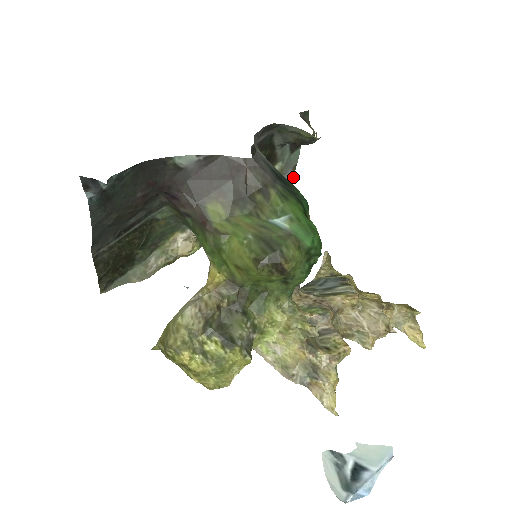
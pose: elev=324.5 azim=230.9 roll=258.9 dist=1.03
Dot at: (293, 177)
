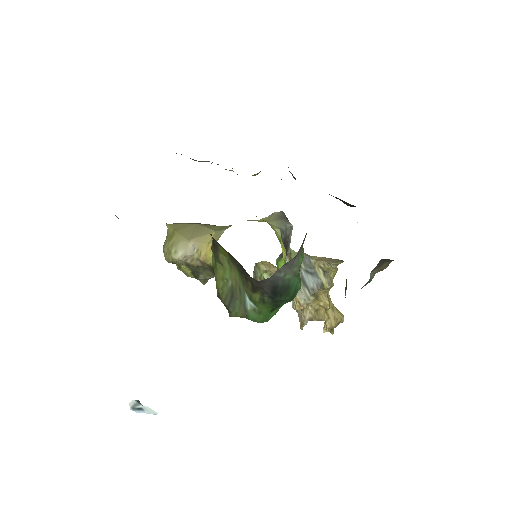
Dot at: occluded
